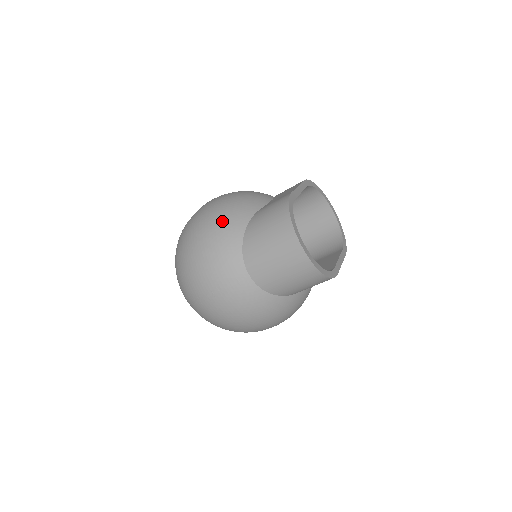
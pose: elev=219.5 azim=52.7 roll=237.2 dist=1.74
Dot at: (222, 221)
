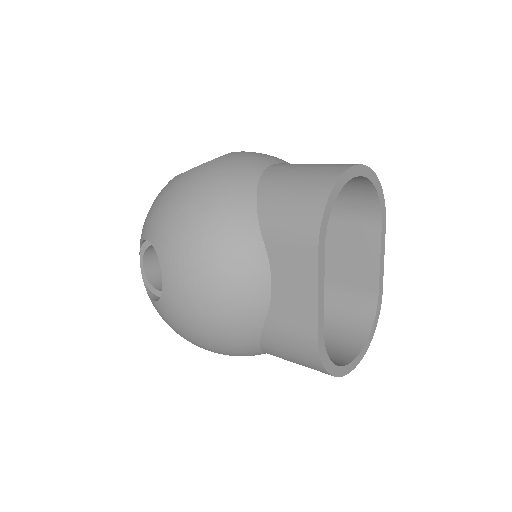
Dot at: (222, 344)
